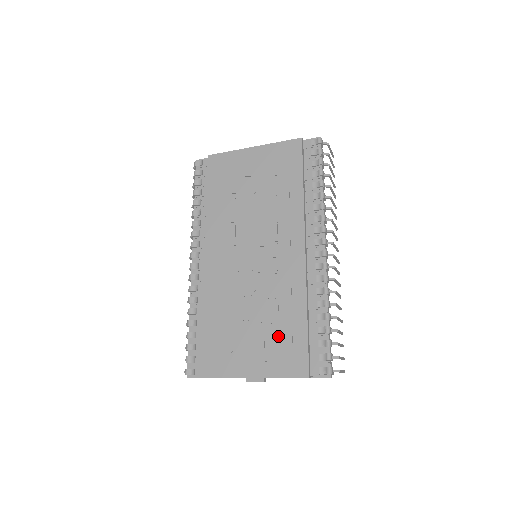
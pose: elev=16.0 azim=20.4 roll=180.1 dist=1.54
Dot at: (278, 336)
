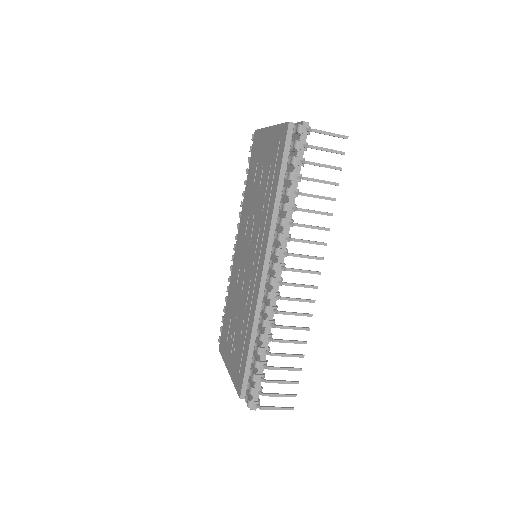
Dot at: (239, 346)
